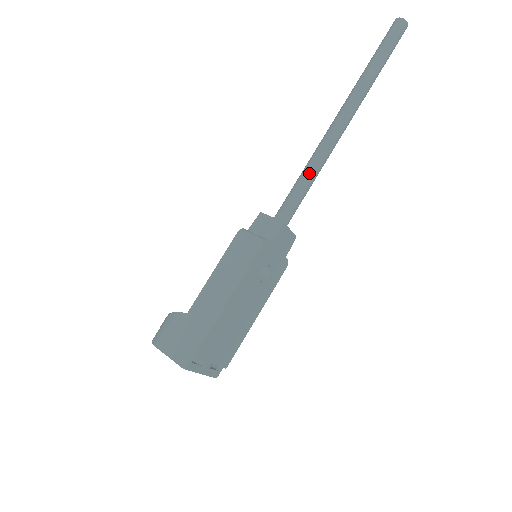
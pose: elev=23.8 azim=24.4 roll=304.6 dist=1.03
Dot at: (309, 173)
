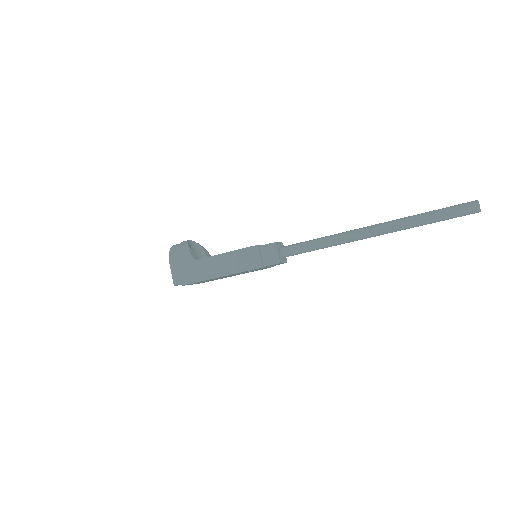
Dot at: (322, 245)
